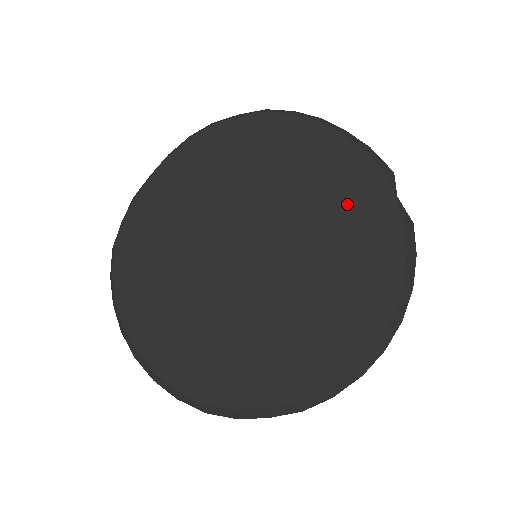
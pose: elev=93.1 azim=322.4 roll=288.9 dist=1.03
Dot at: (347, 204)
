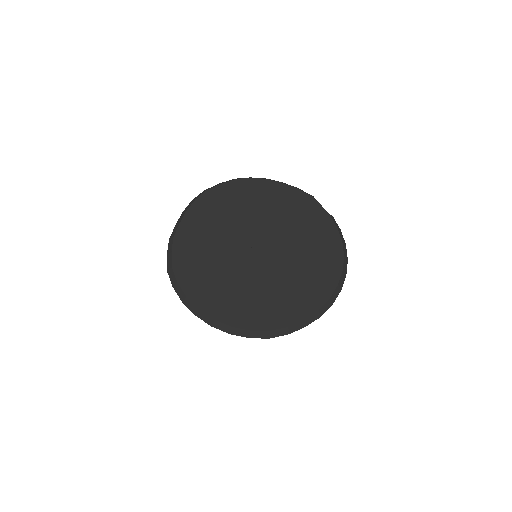
Dot at: (300, 214)
